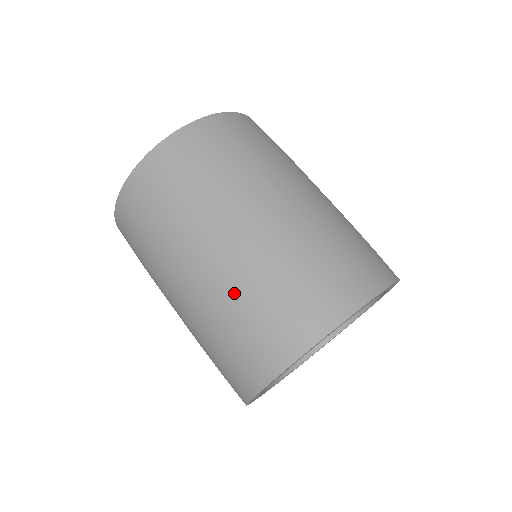
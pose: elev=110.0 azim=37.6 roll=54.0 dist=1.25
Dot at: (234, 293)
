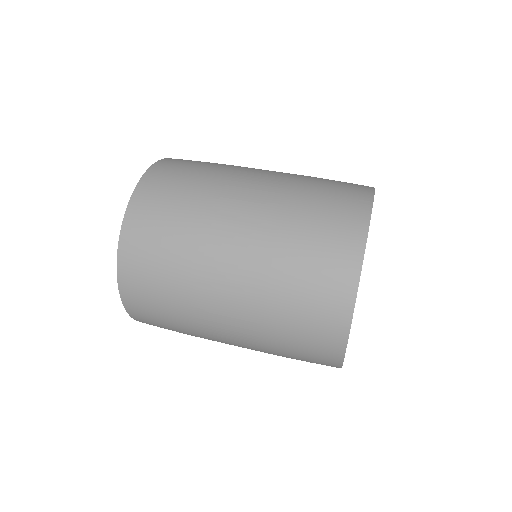
Dot at: (269, 303)
